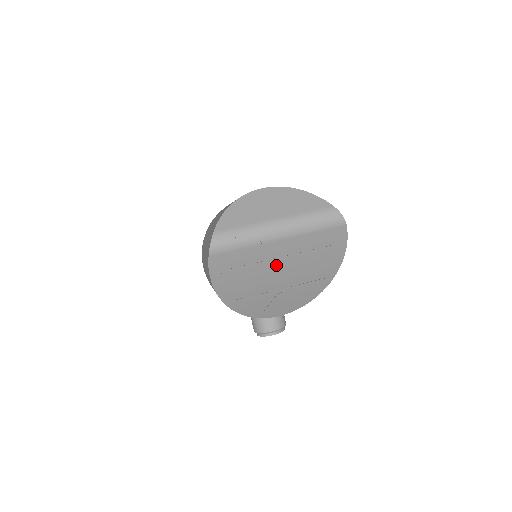
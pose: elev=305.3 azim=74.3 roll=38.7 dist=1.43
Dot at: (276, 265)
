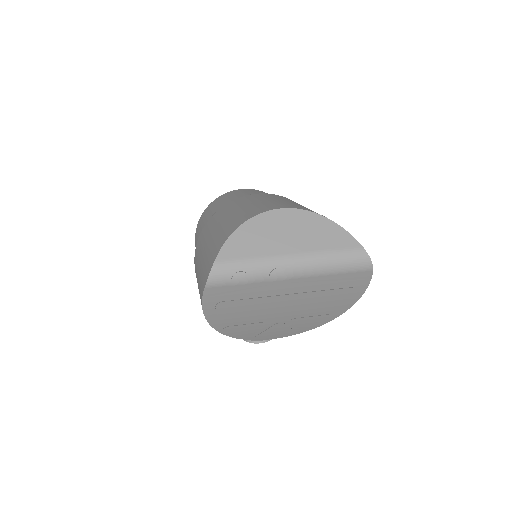
Dot at: (281, 301)
